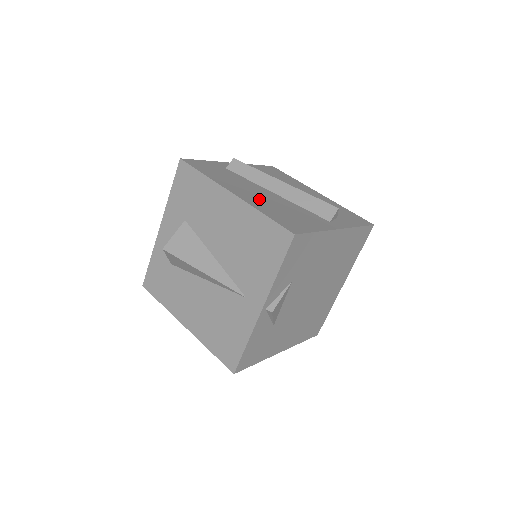
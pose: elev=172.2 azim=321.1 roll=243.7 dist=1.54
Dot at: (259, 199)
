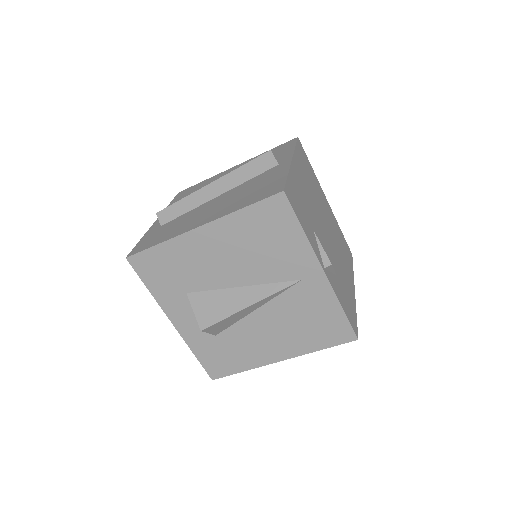
Dot at: (219, 209)
